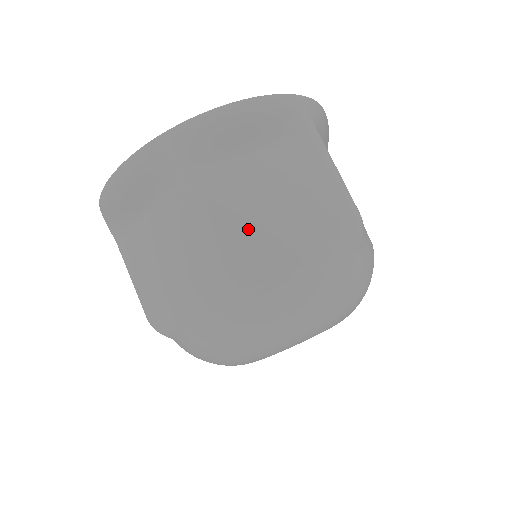
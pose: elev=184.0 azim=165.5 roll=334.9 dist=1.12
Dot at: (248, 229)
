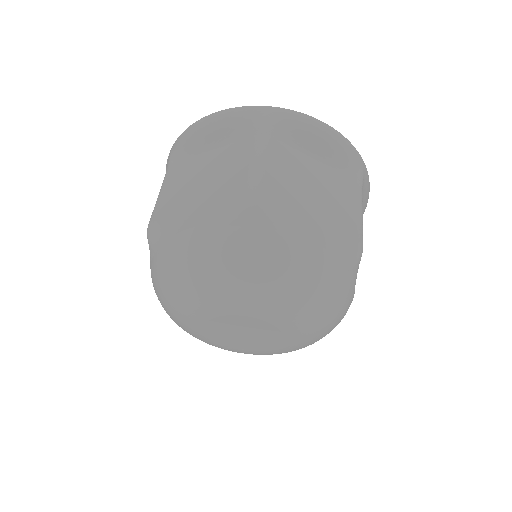
Dot at: (173, 202)
